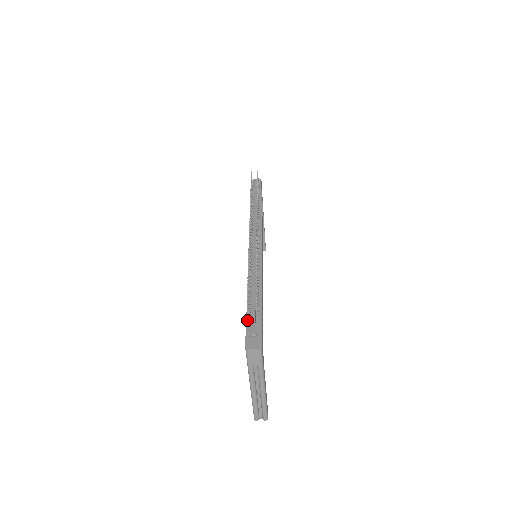
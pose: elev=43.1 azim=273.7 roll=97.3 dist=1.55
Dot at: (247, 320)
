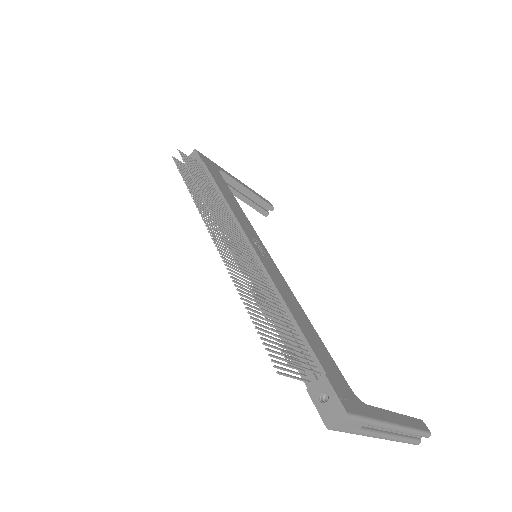
Dot at: (302, 376)
